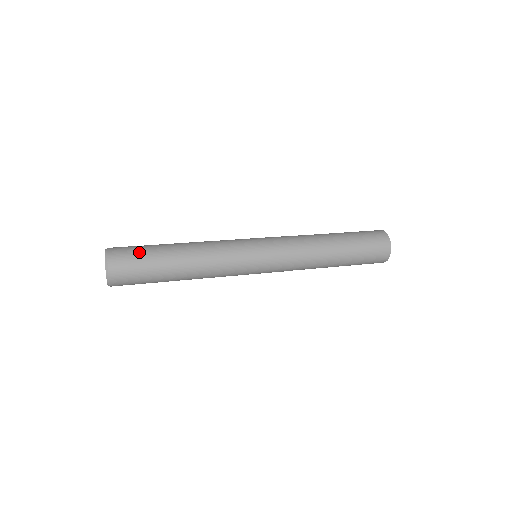
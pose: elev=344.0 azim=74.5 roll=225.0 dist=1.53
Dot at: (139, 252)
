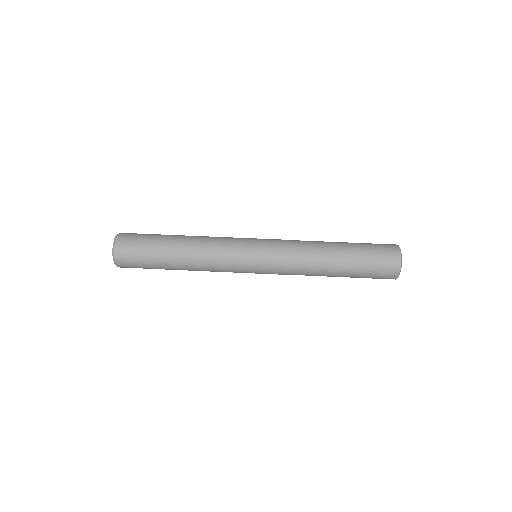
Dot at: (143, 239)
